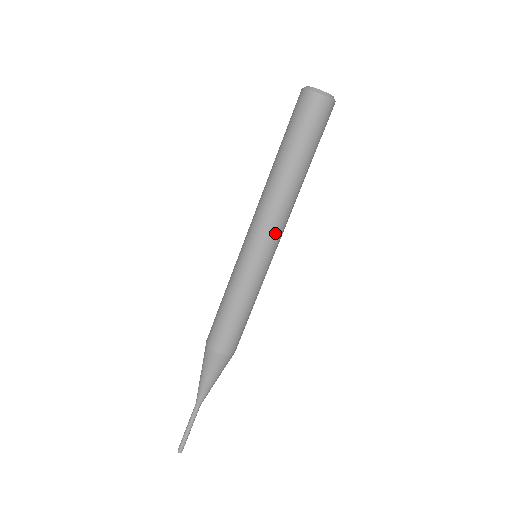
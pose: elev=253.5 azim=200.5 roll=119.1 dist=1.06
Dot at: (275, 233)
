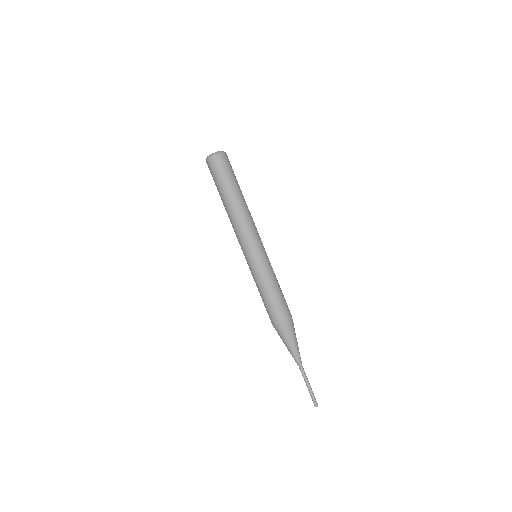
Dot at: (249, 236)
